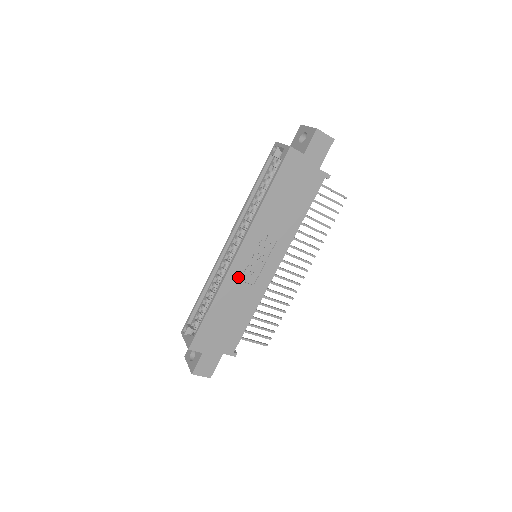
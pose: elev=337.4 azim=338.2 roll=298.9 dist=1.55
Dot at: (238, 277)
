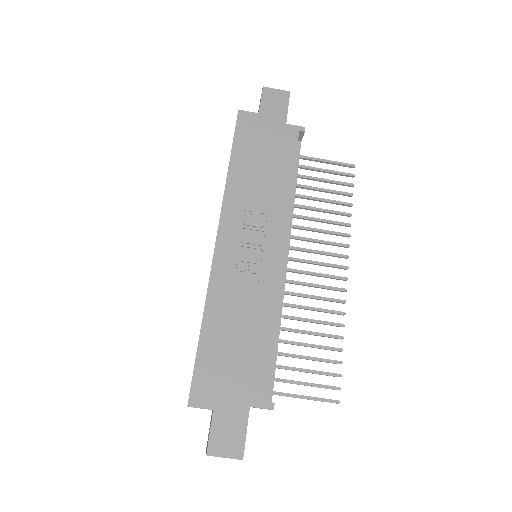
Dot at: (229, 275)
